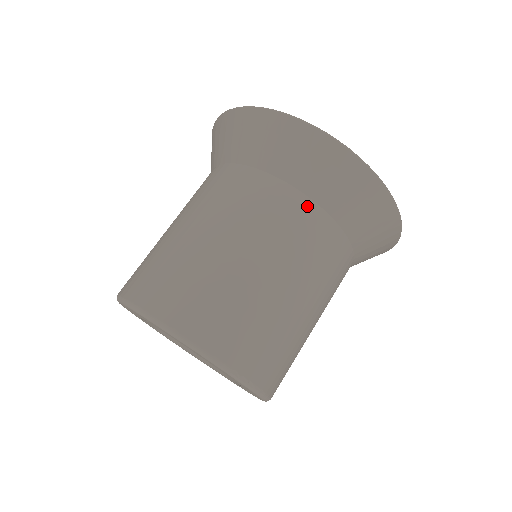
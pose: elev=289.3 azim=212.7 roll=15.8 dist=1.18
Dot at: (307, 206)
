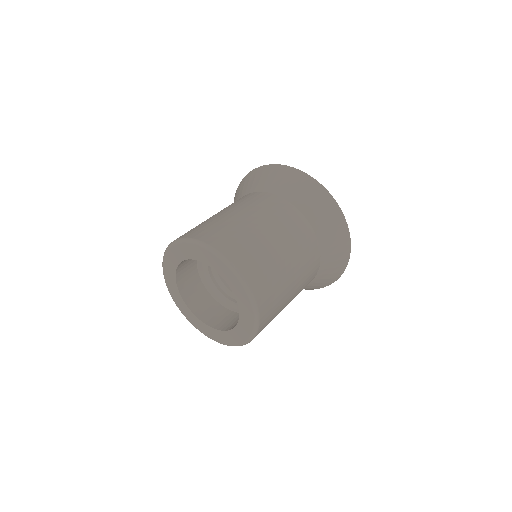
Dot at: (283, 202)
